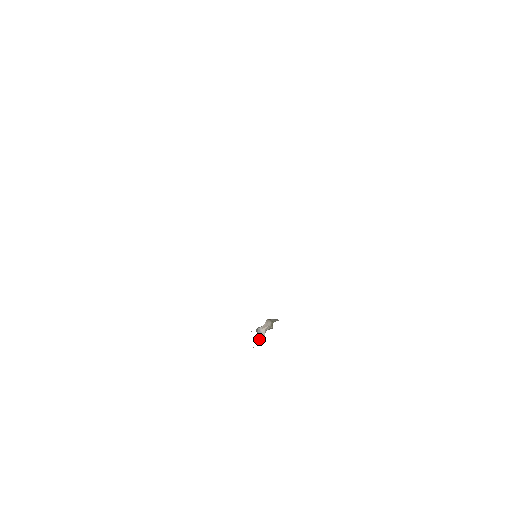
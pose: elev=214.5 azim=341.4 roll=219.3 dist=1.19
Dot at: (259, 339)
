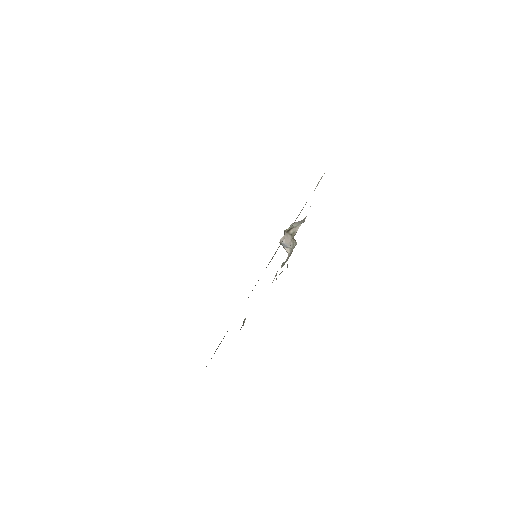
Dot at: (288, 251)
